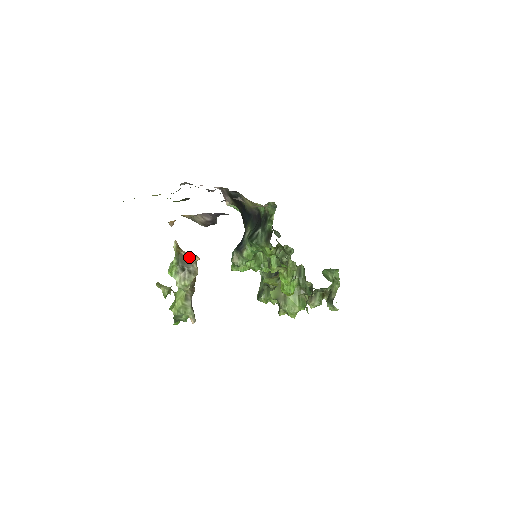
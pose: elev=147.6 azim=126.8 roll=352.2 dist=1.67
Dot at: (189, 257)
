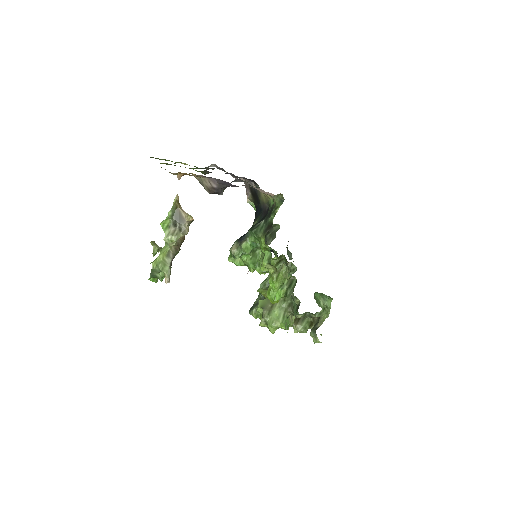
Dot at: (184, 215)
